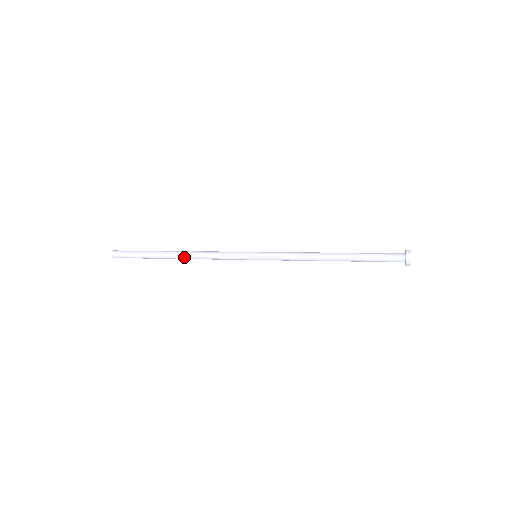
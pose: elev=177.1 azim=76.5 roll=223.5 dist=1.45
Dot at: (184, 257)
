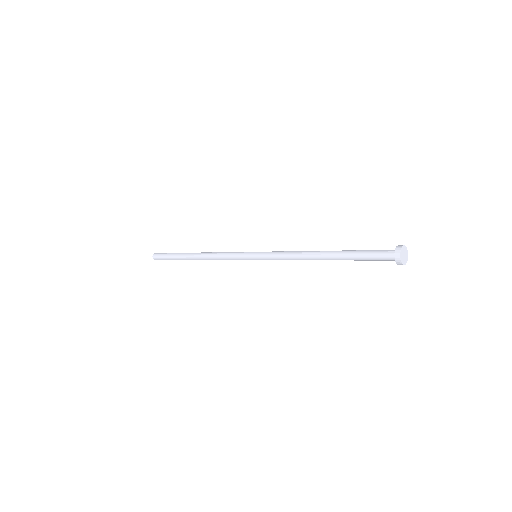
Dot at: (200, 255)
